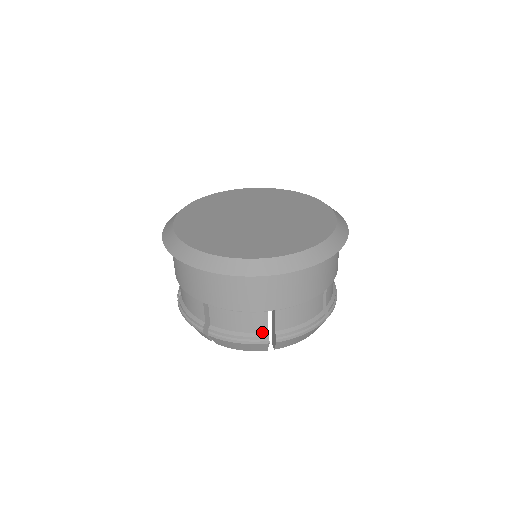
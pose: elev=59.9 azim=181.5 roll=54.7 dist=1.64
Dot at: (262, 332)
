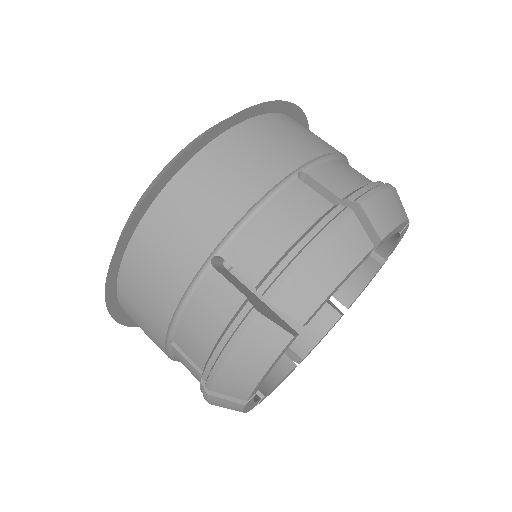
Dot at: (239, 307)
